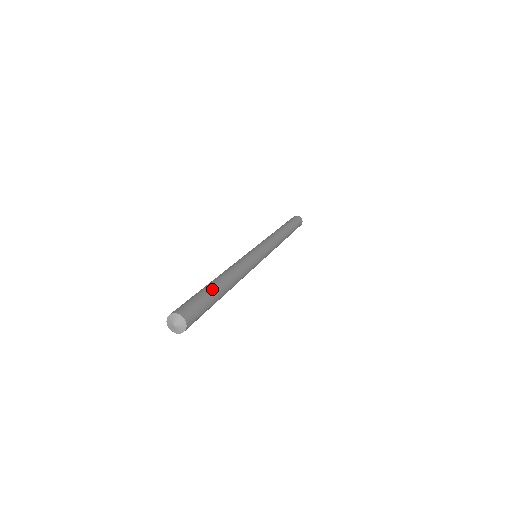
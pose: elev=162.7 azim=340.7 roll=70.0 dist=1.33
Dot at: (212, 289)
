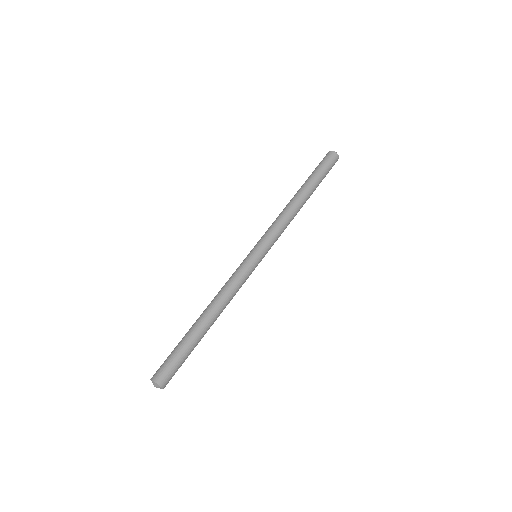
Dot at: (191, 340)
